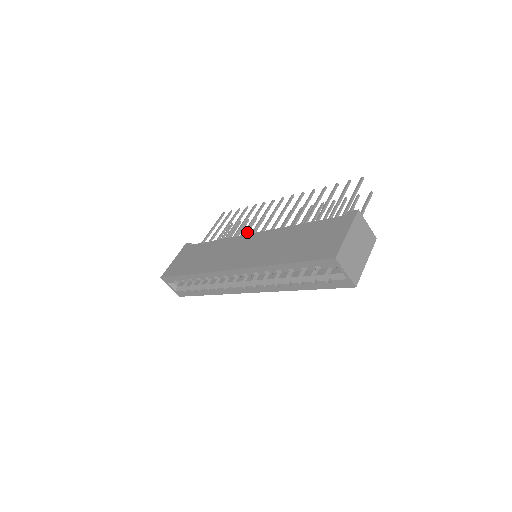
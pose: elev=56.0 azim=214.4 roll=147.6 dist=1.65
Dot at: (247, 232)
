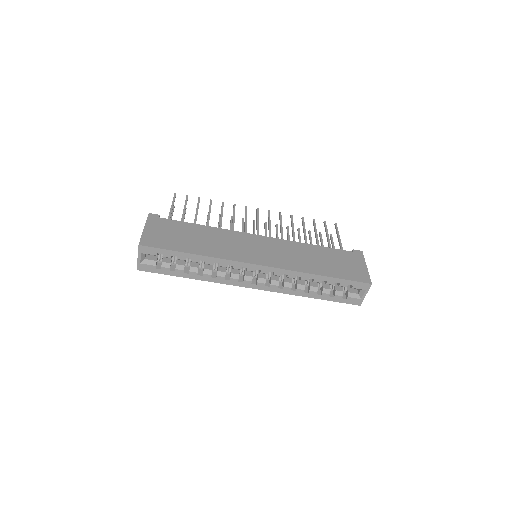
Dot at: occluded
